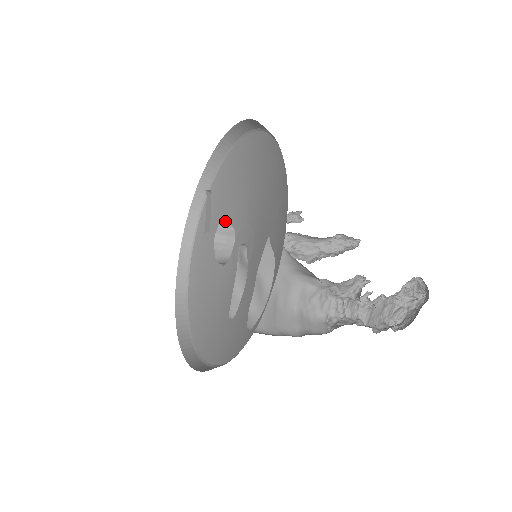
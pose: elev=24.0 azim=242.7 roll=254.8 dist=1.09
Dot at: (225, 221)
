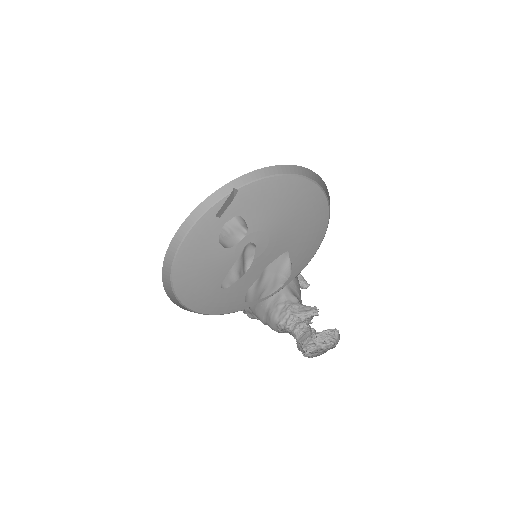
Dot at: (239, 218)
